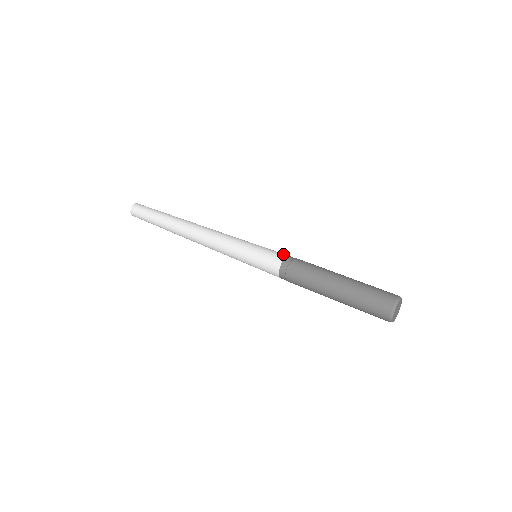
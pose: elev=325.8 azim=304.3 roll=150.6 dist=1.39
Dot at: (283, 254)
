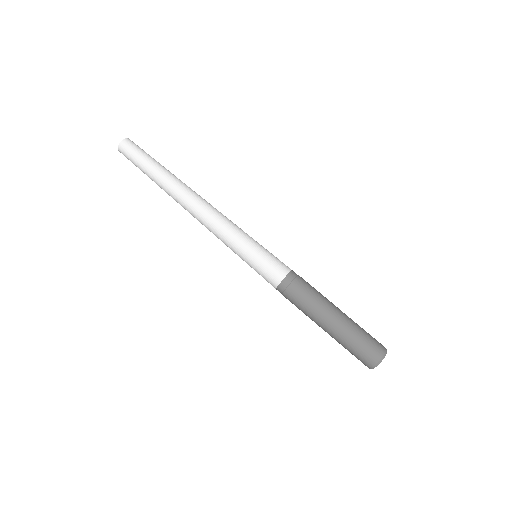
Dot at: (283, 270)
